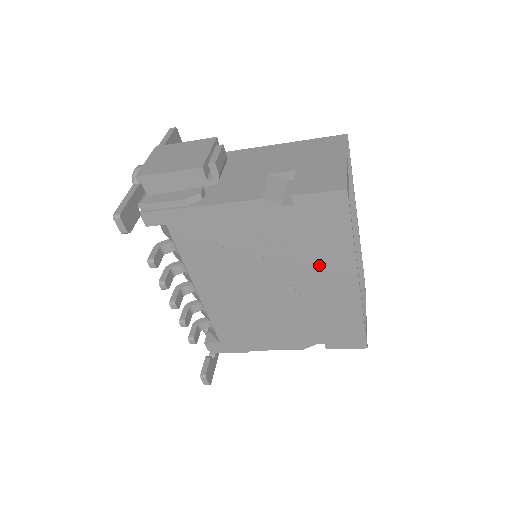
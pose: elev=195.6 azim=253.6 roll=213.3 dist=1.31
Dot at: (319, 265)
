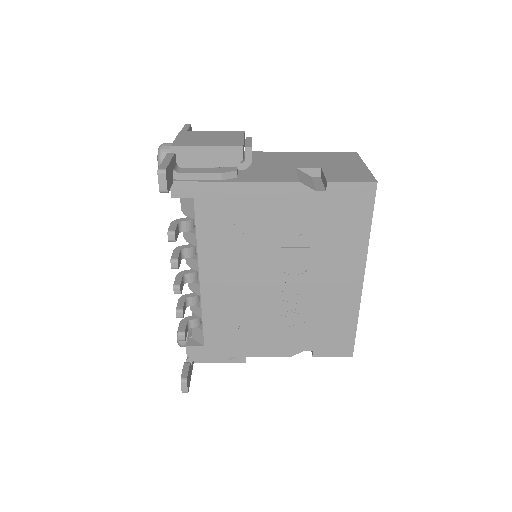
Dot at: (332, 259)
